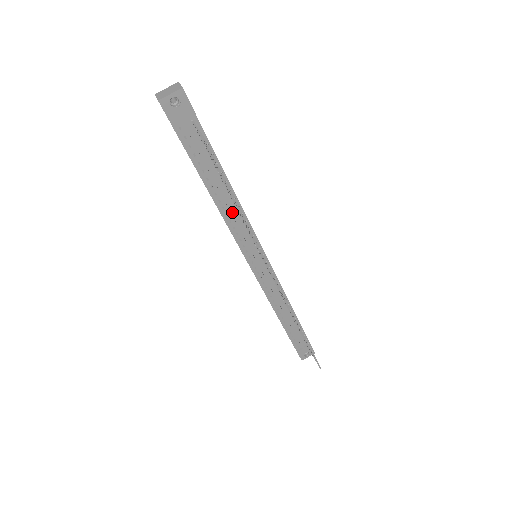
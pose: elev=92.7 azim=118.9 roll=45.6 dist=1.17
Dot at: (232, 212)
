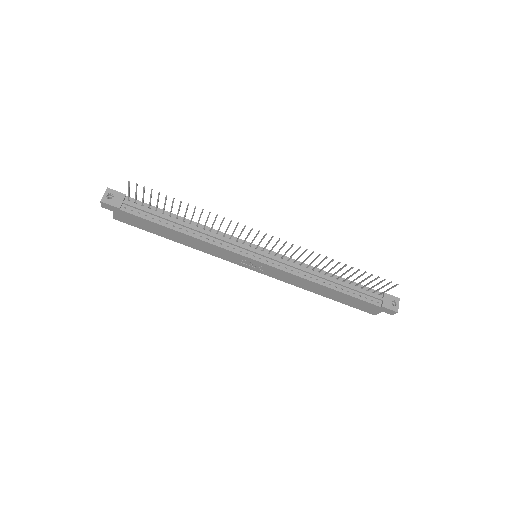
Dot at: (201, 231)
